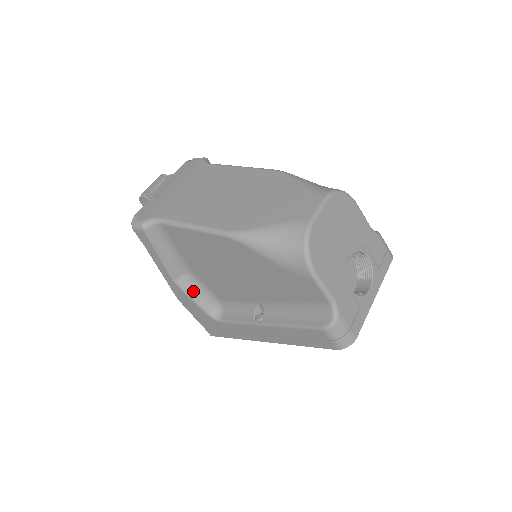
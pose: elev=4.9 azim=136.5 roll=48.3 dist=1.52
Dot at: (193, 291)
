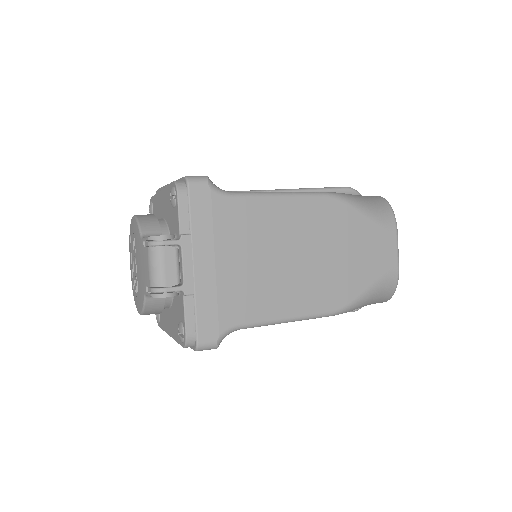
Dot at: occluded
